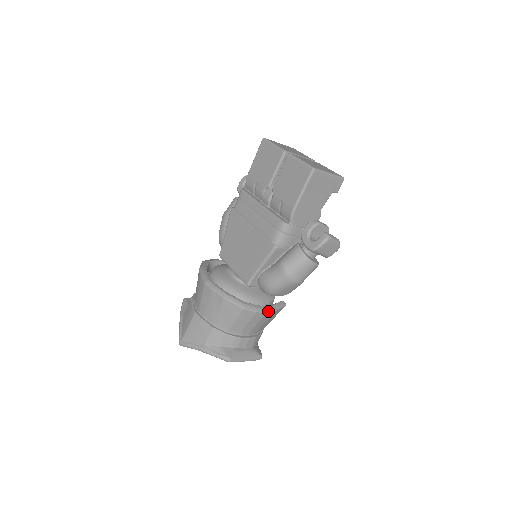
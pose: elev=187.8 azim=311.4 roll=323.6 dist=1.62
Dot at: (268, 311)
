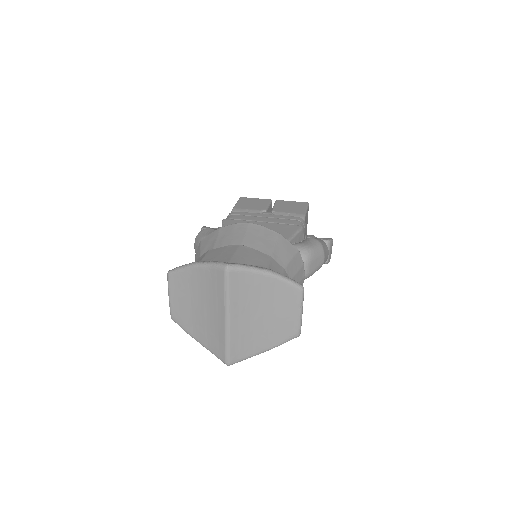
Dot at: (303, 277)
